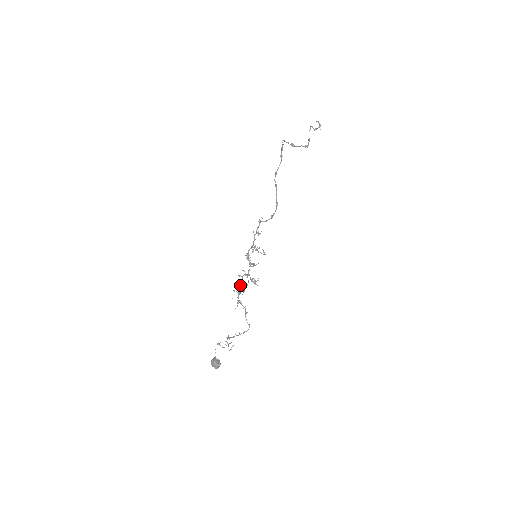
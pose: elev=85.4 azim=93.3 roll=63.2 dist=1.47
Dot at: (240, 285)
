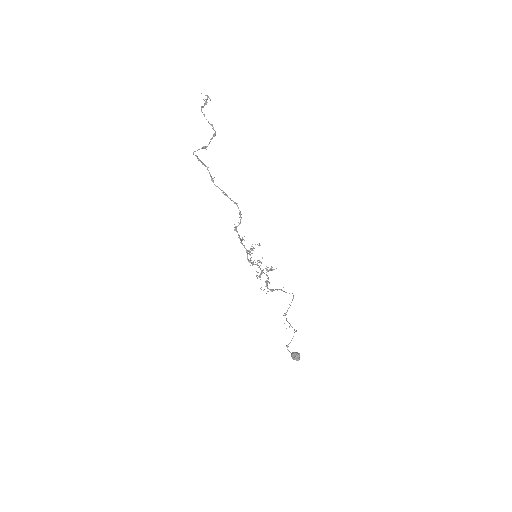
Dot at: occluded
